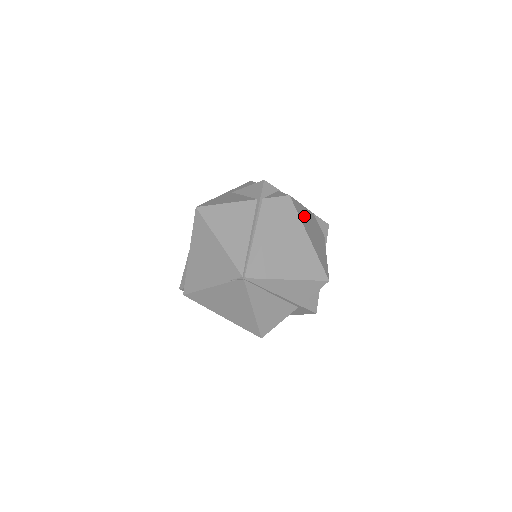
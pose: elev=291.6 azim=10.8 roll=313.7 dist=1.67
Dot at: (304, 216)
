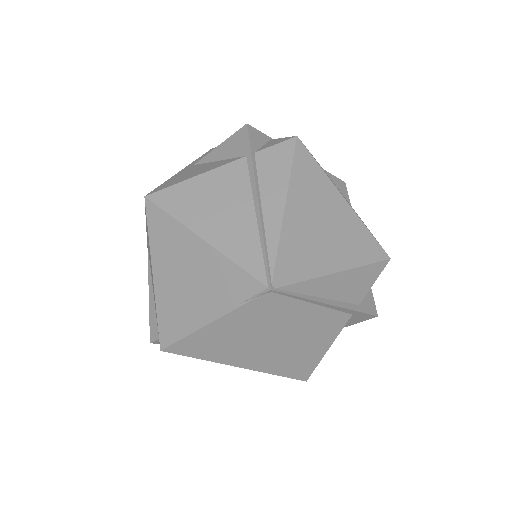
Dot at: occluded
